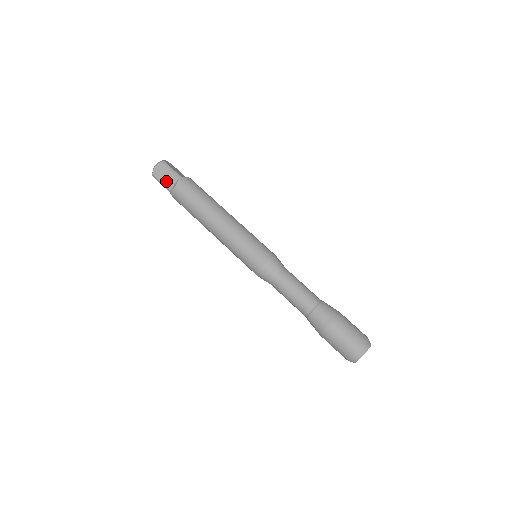
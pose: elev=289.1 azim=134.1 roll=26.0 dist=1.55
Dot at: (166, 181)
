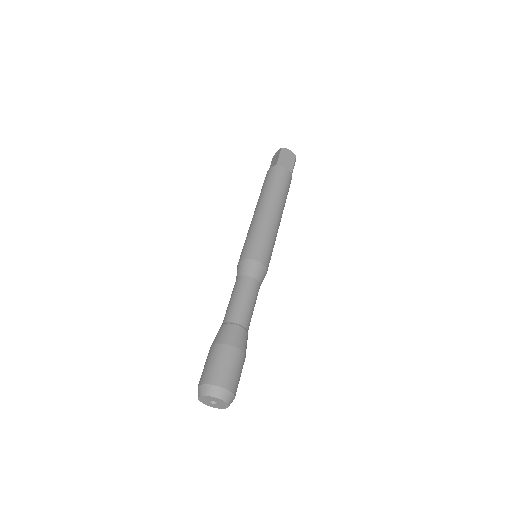
Dot at: (272, 165)
